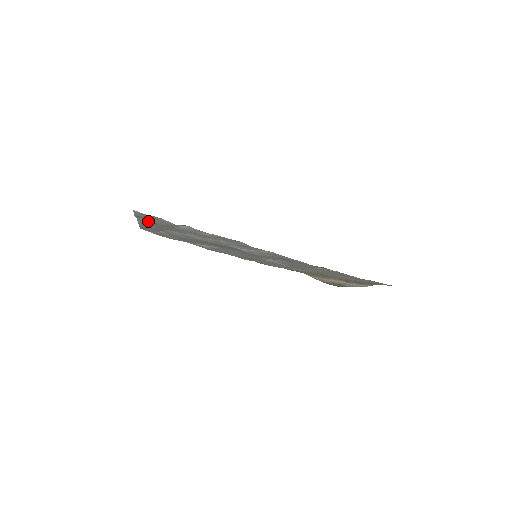
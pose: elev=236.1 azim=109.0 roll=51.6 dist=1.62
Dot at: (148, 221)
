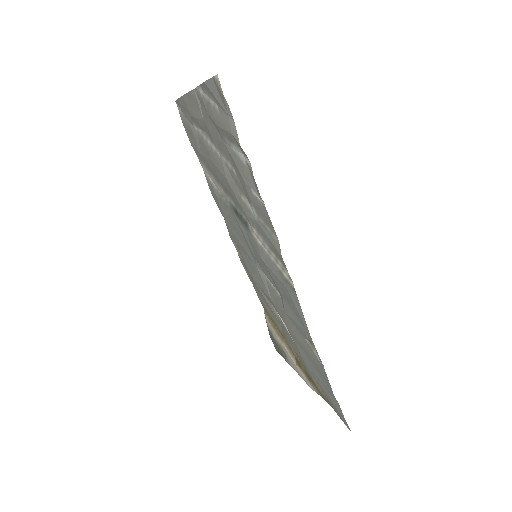
Dot at: (206, 104)
